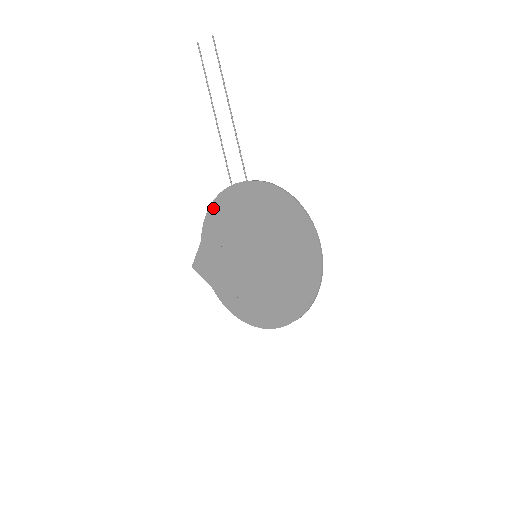
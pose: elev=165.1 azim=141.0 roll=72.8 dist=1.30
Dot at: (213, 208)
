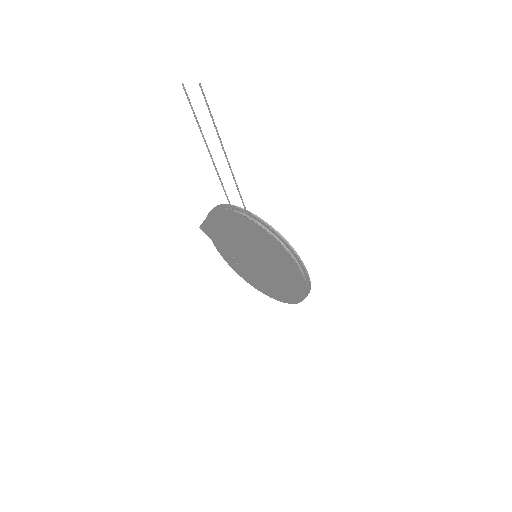
Dot at: (215, 213)
